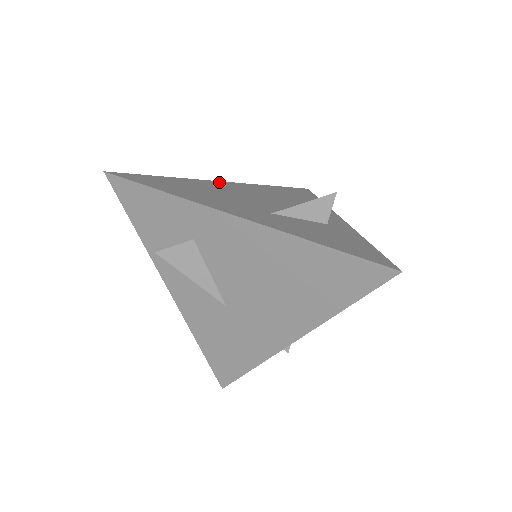
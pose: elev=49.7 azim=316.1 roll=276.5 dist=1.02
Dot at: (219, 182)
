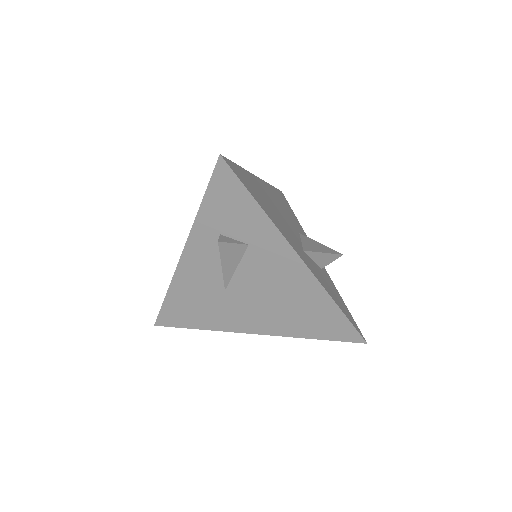
Dot at: (259, 179)
